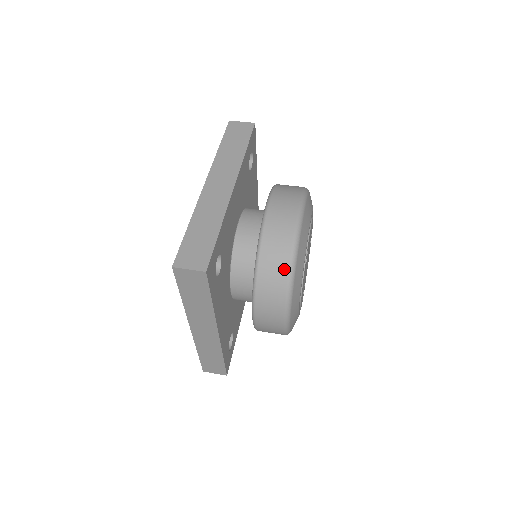
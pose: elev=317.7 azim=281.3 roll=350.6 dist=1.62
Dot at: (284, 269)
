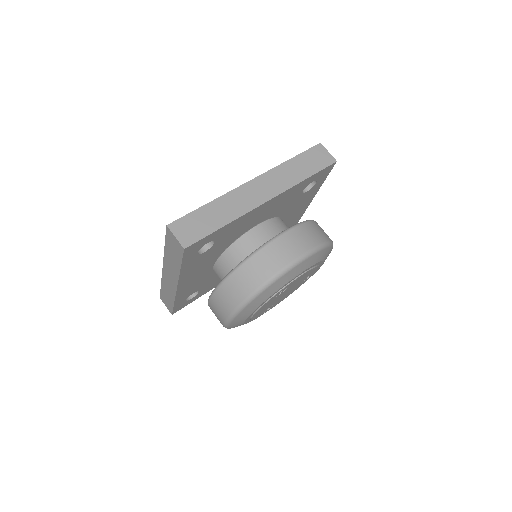
Dot at: (250, 289)
